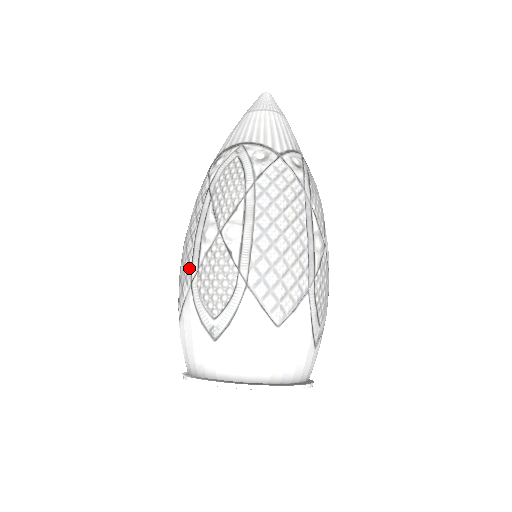
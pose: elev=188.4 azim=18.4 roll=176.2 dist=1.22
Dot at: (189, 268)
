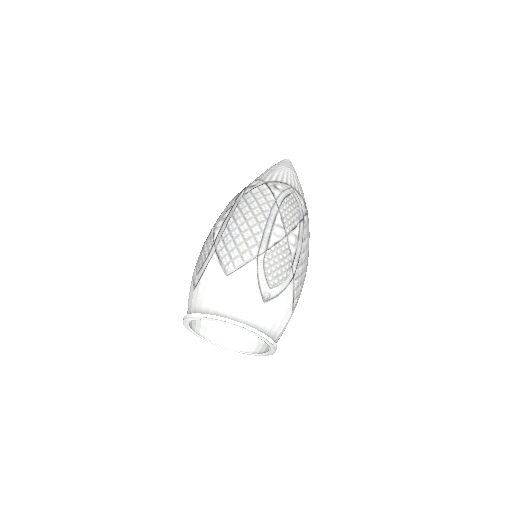
Dot at: (257, 245)
